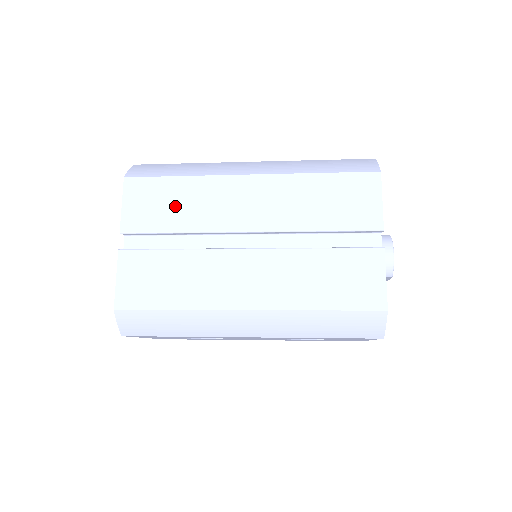
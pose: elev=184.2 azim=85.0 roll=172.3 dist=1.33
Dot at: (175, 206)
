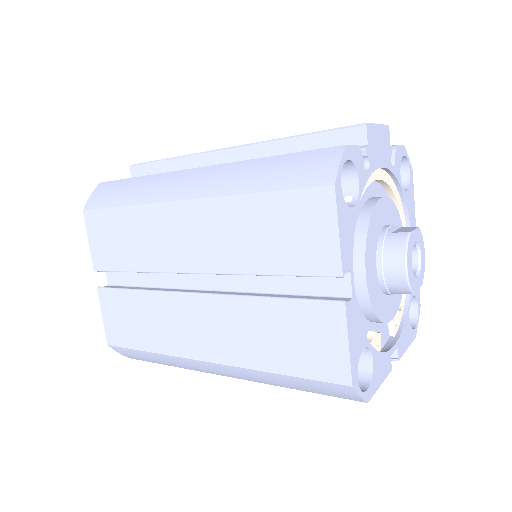
Dot at: (127, 242)
